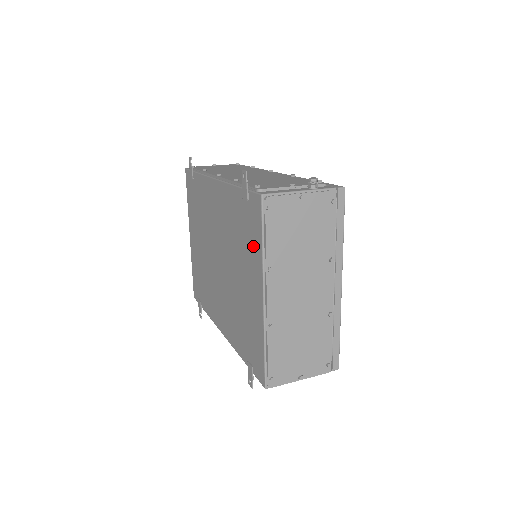
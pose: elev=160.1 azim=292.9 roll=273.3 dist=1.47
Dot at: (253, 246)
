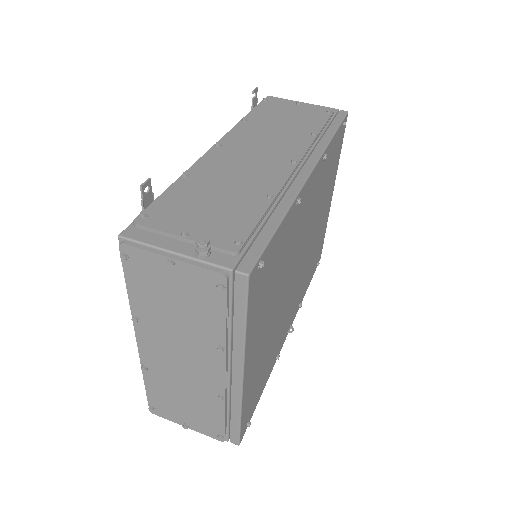
Dot at: occluded
